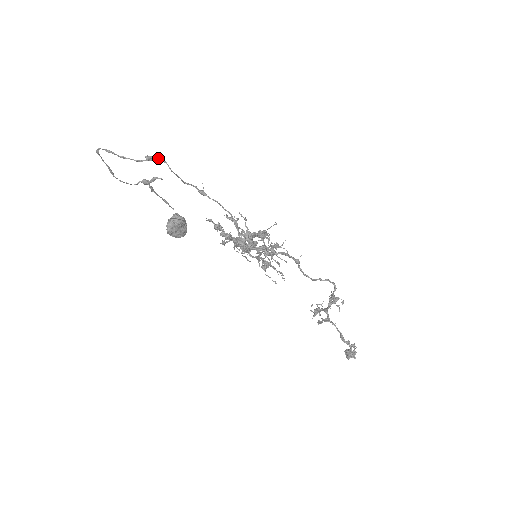
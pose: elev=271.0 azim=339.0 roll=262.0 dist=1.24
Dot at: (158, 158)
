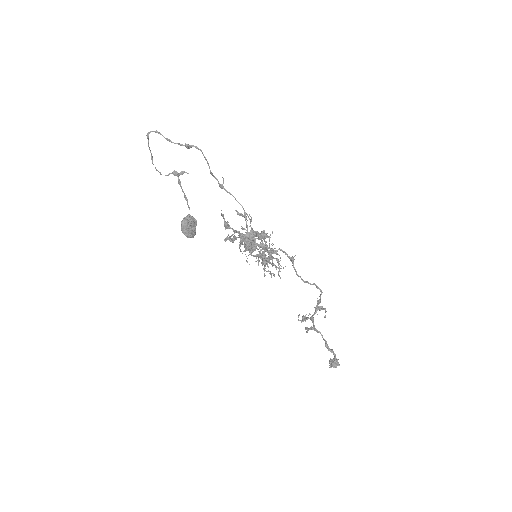
Dot at: (195, 147)
